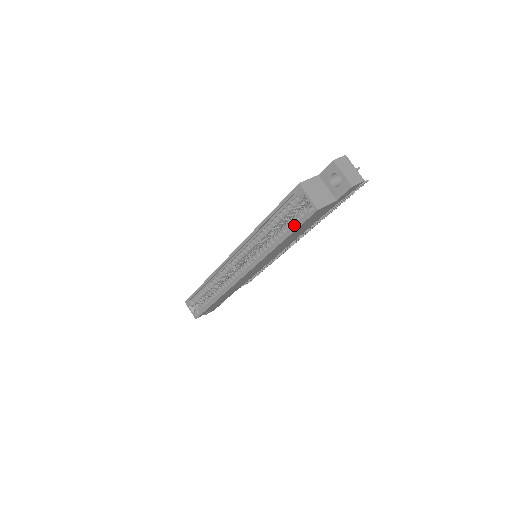
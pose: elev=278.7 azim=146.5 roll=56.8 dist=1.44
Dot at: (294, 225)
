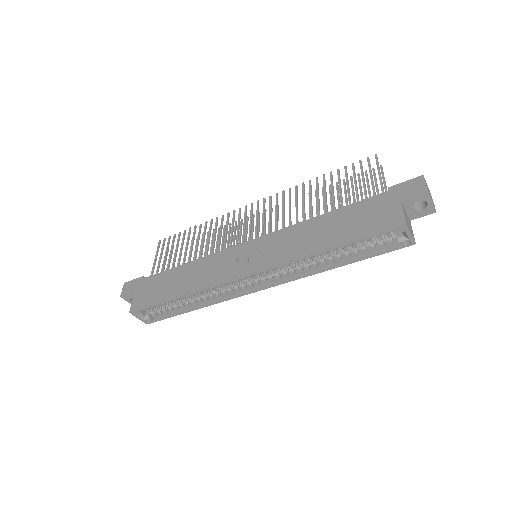
Dot at: (370, 251)
